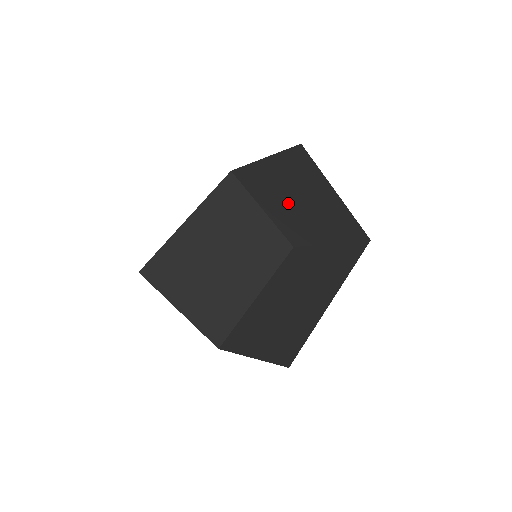
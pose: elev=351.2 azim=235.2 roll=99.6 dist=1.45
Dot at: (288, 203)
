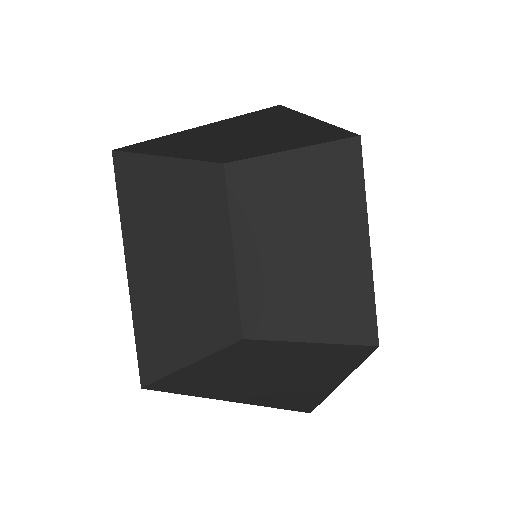
Dot at: (227, 145)
